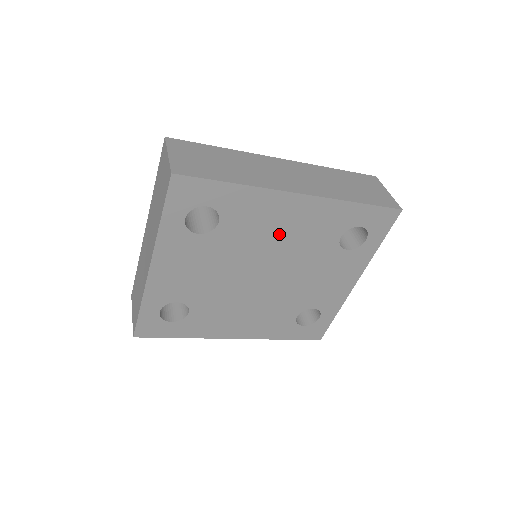
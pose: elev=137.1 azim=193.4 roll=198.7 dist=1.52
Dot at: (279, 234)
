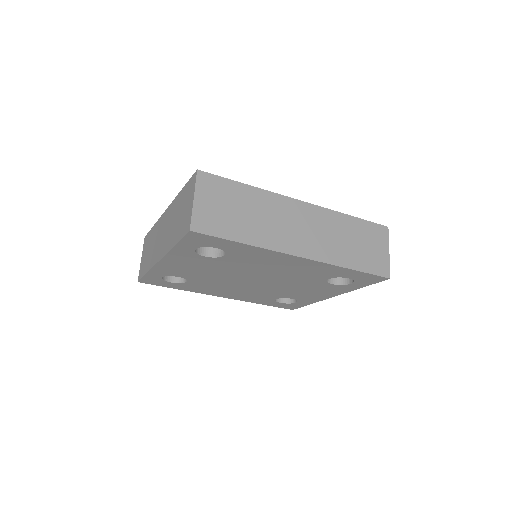
Dot at: (275, 268)
